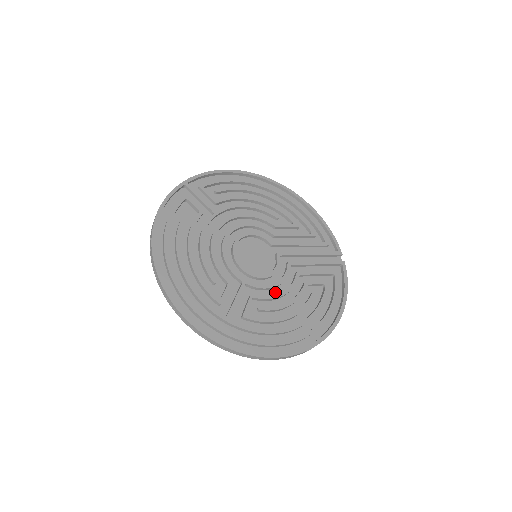
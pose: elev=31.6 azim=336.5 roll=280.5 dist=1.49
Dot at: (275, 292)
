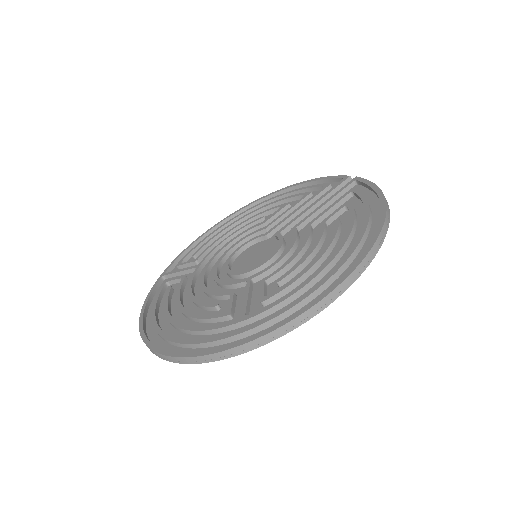
Dot at: occluded
